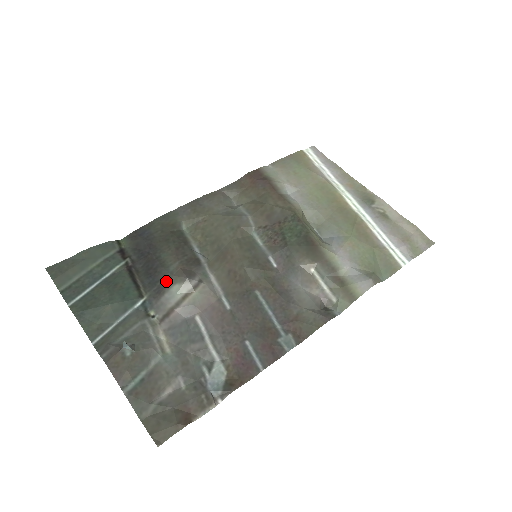
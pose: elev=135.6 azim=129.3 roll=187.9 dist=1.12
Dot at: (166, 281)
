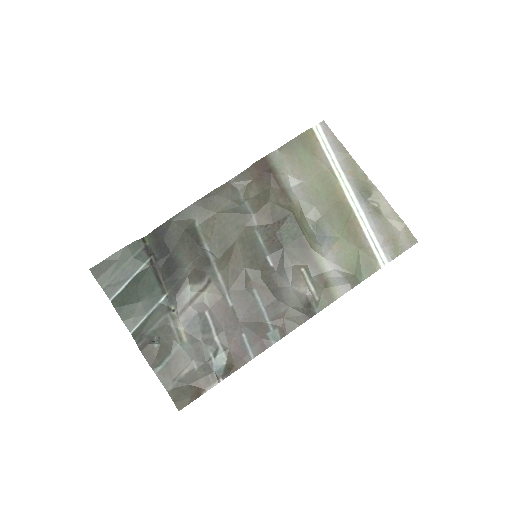
Dot at: (182, 281)
